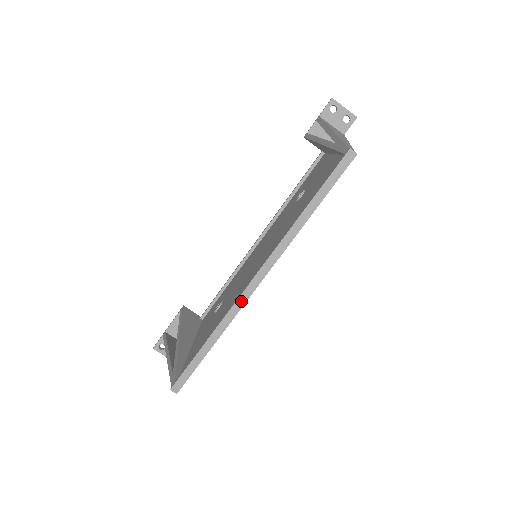
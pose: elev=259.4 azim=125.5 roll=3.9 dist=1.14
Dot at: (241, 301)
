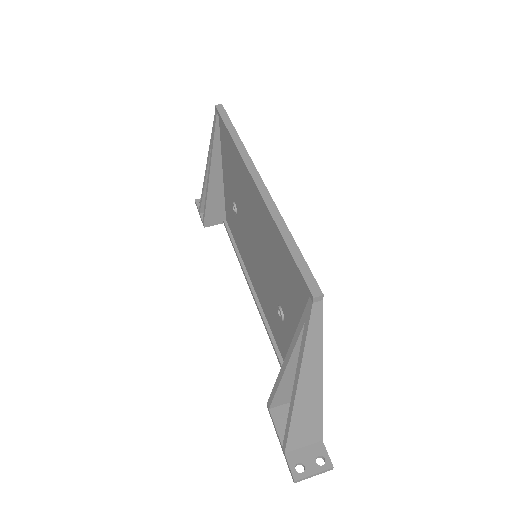
Dot at: (266, 196)
